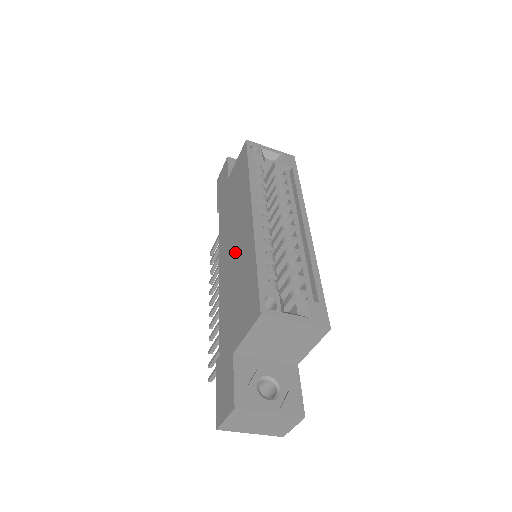
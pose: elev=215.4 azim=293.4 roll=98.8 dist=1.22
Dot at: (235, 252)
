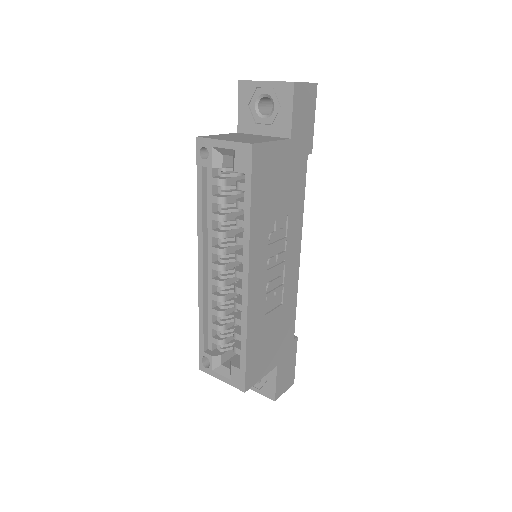
Dot at: occluded
